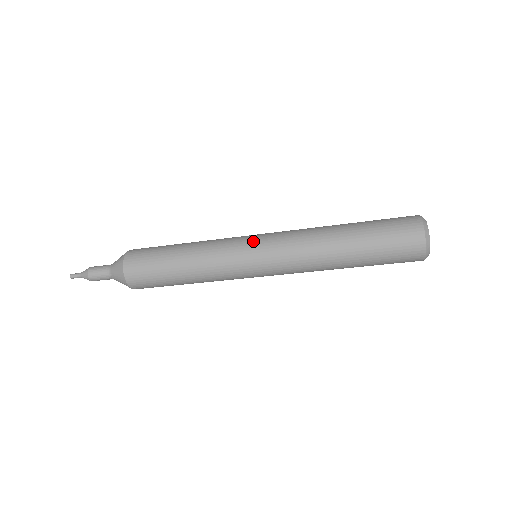
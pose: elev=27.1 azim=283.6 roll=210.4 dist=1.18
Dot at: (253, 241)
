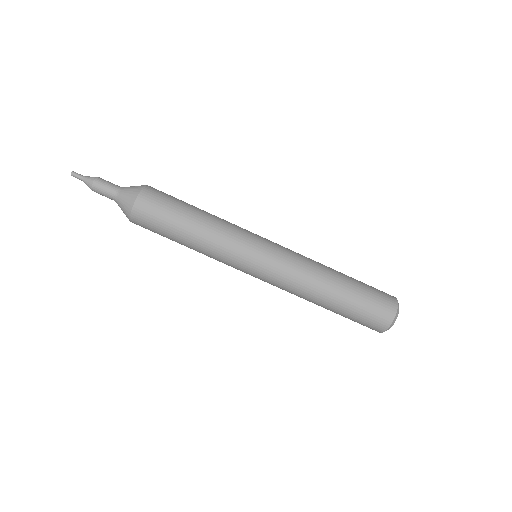
Dot at: (266, 241)
